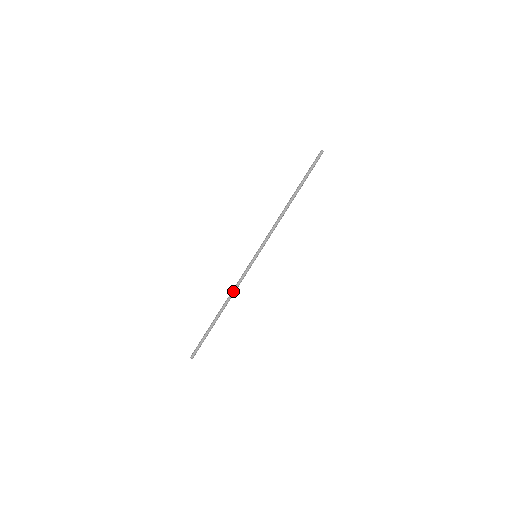
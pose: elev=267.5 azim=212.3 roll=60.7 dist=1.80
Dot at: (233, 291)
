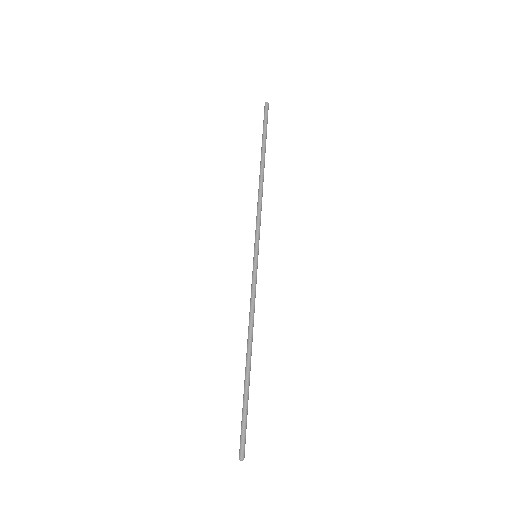
Dot at: (250, 318)
